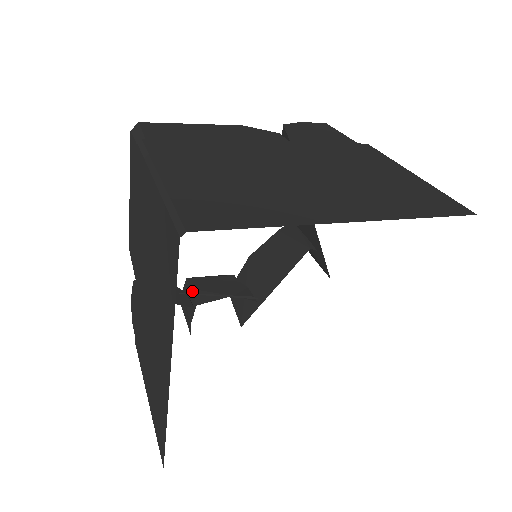
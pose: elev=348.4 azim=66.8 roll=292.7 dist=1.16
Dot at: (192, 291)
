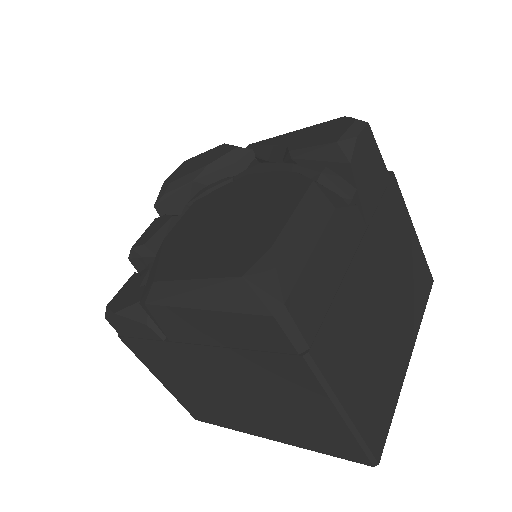
Dot at: occluded
